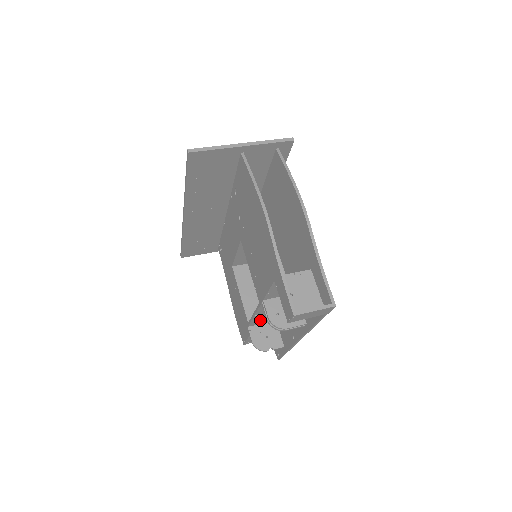
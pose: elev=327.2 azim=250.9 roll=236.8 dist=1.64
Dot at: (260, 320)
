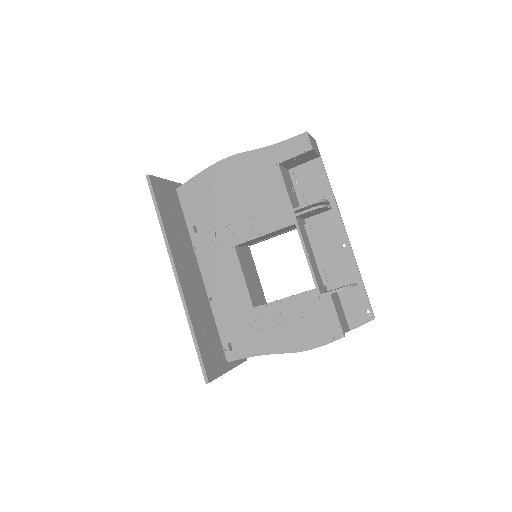
Dot at: (318, 279)
